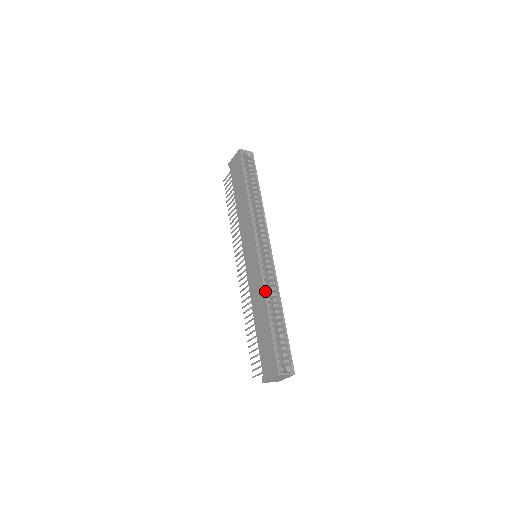
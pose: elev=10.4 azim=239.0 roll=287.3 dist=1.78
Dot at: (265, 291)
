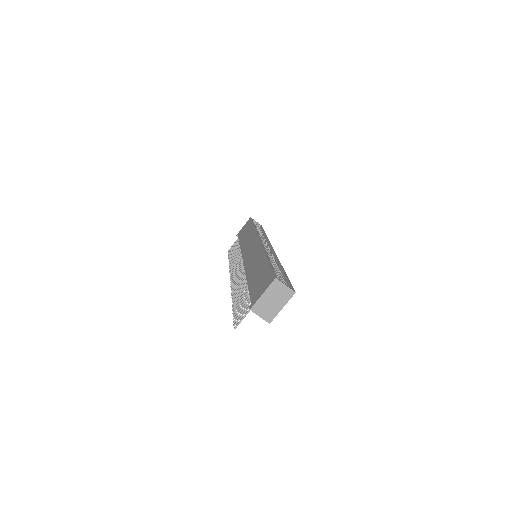
Dot at: (265, 251)
